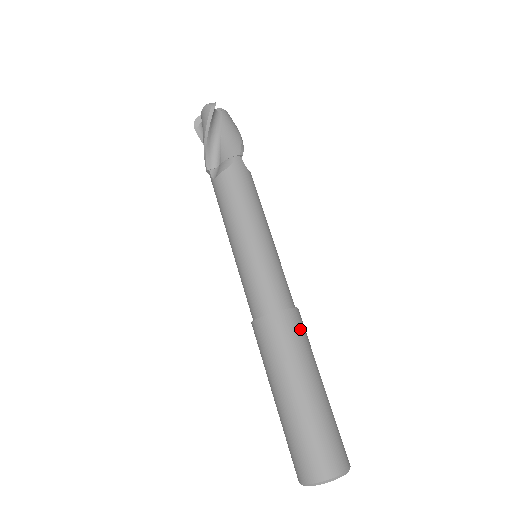
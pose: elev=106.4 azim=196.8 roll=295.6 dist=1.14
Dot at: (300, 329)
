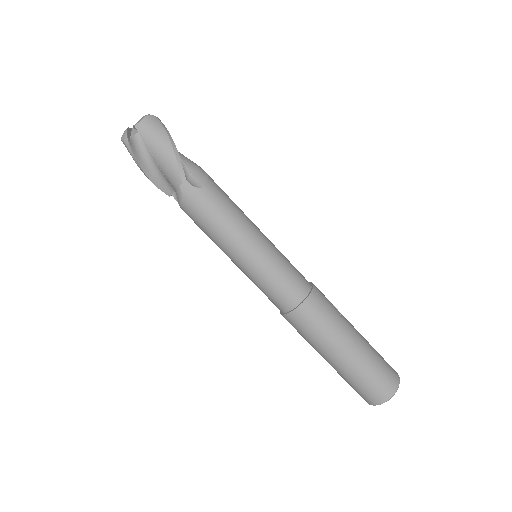
Dot at: (316, 316)
